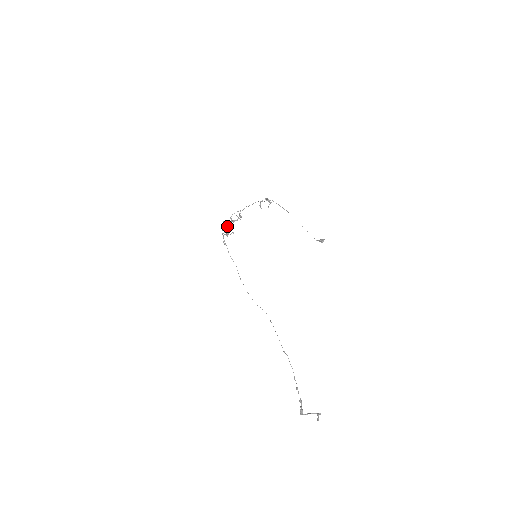
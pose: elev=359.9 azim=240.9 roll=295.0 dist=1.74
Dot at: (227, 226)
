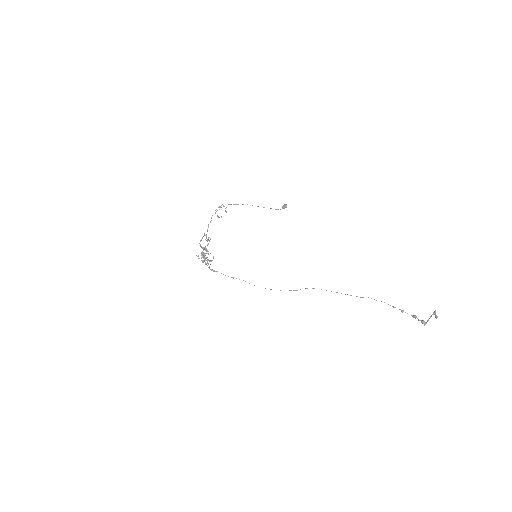
Dot at: occluded
